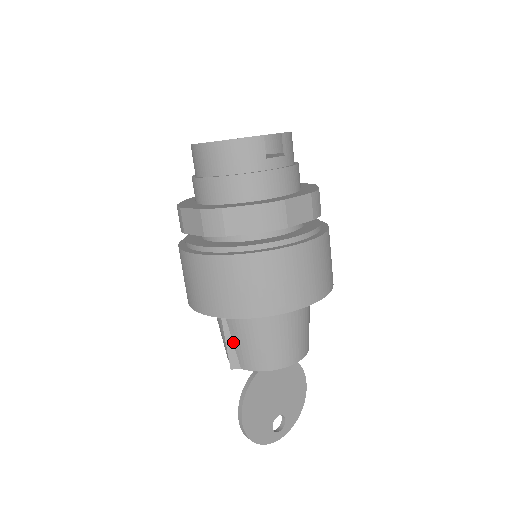
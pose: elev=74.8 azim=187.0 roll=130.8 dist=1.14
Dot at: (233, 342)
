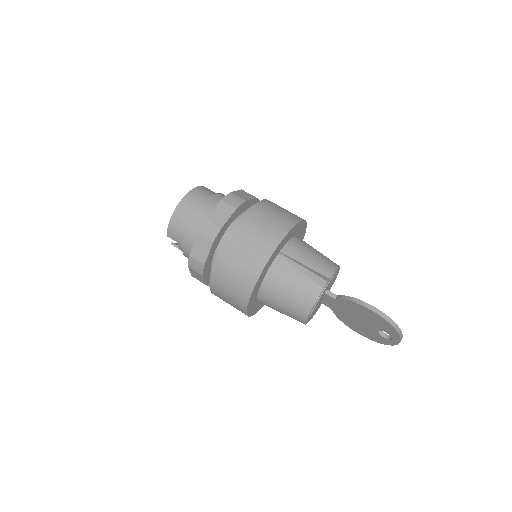
Dot at: (308, 267)
